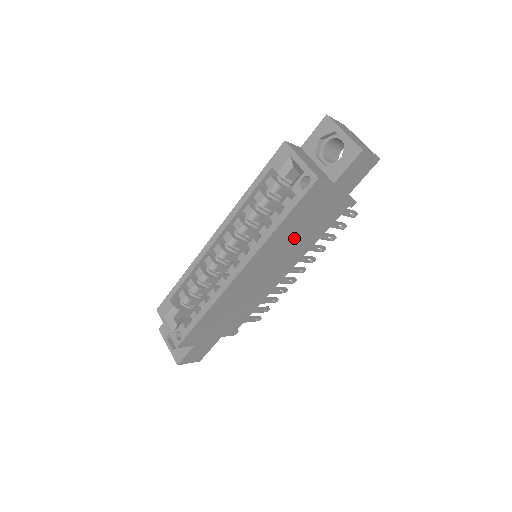
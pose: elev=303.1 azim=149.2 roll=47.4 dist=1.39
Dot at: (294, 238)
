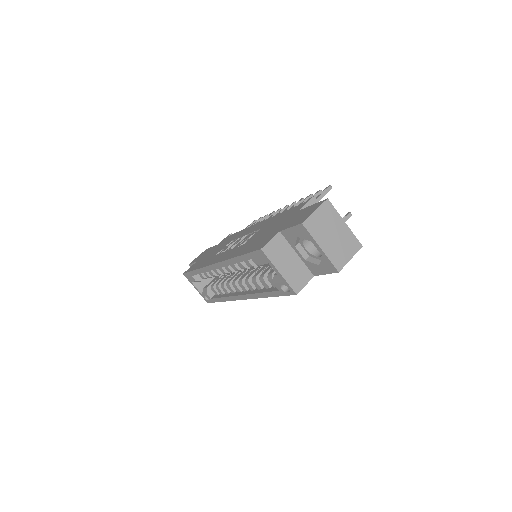
Dot at: occluded
